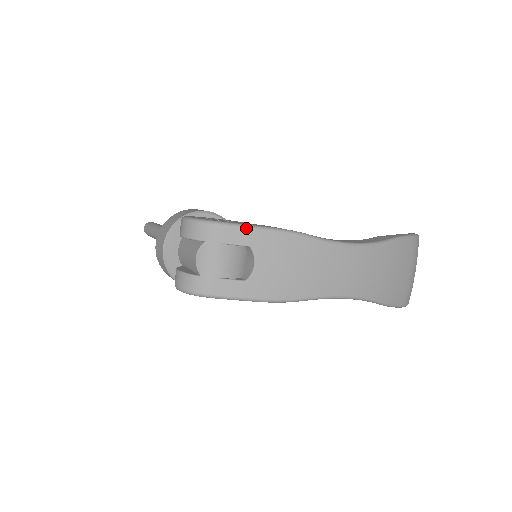
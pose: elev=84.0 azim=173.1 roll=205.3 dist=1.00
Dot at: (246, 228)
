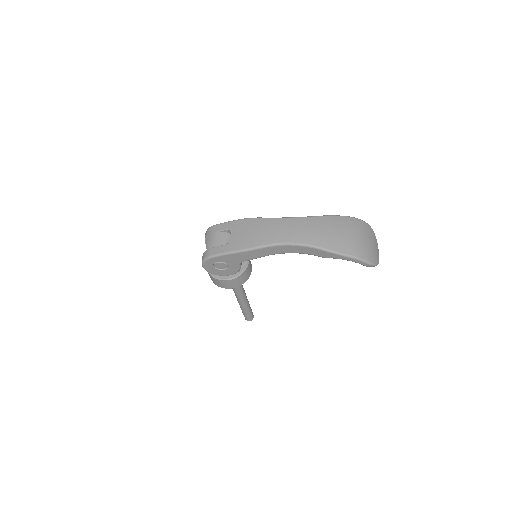
Dot at: (226, 222)
